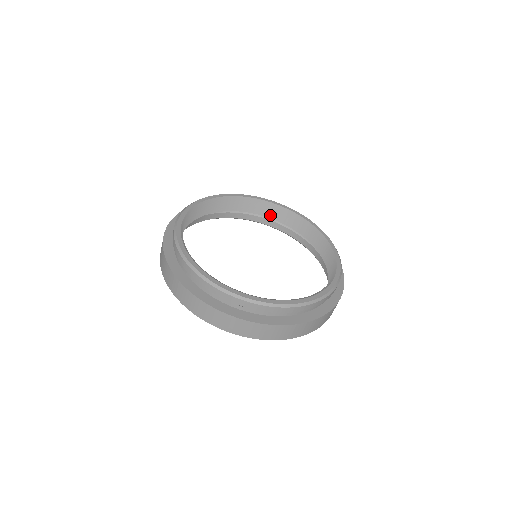
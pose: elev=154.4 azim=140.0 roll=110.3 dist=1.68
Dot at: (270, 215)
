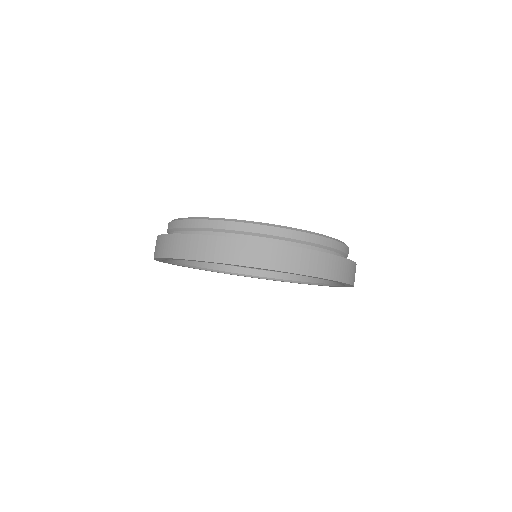
Dot at: occluded
